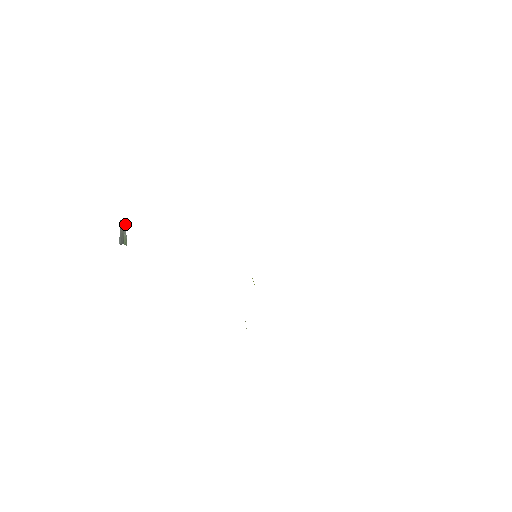
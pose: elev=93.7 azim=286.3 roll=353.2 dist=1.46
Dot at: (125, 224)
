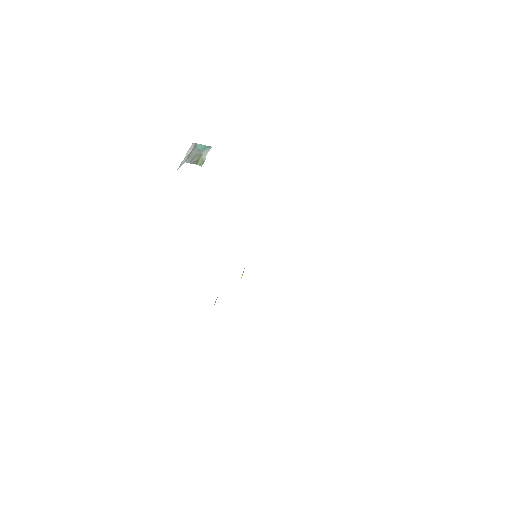
Dot at: occluded
